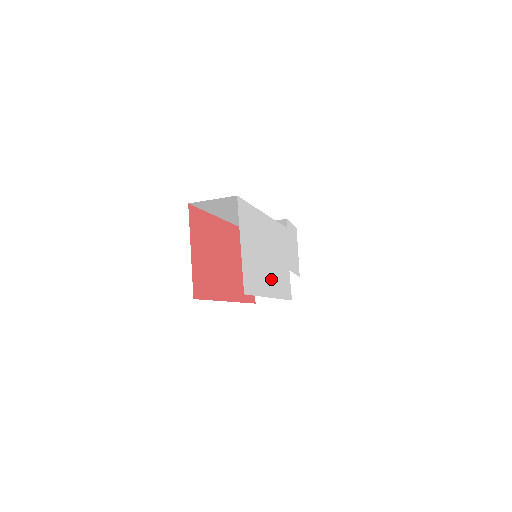
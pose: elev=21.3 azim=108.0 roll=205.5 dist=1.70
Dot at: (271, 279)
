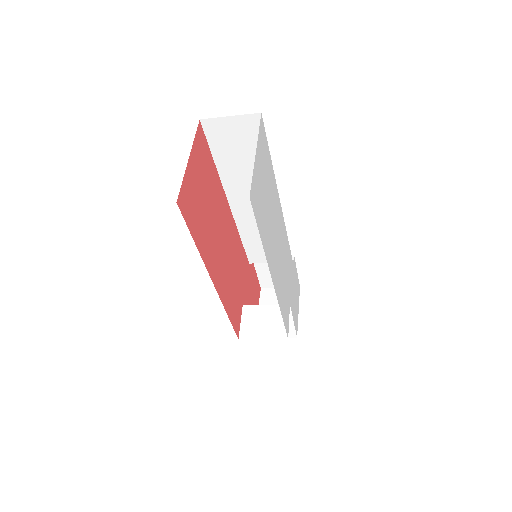
Dot at: (274, 263)
